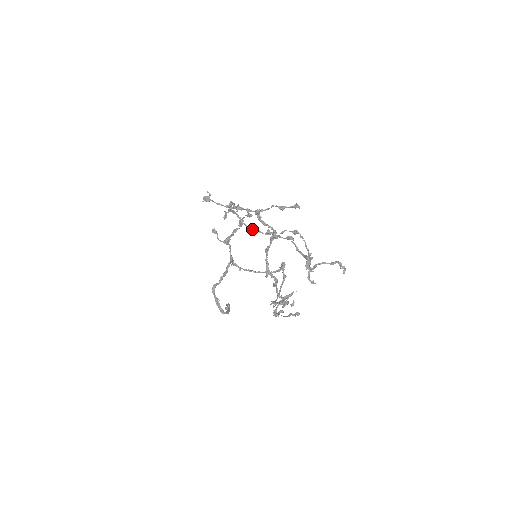
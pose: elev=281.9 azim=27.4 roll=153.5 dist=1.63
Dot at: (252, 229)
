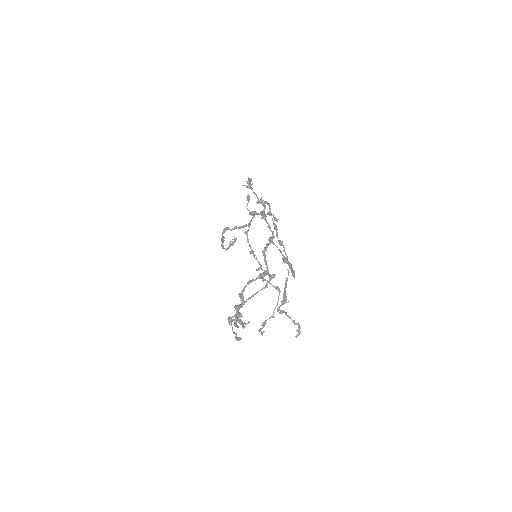
Dot at: (275, 225)
